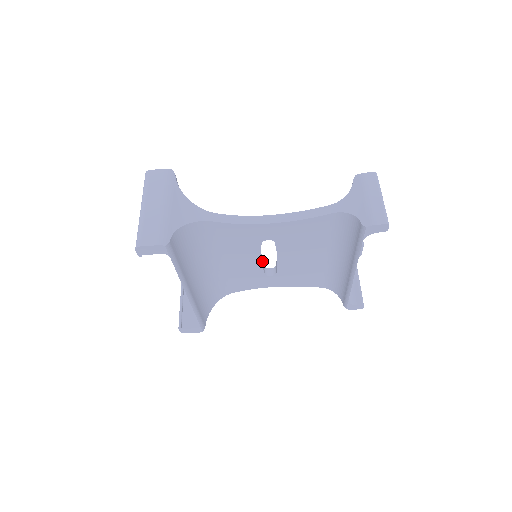
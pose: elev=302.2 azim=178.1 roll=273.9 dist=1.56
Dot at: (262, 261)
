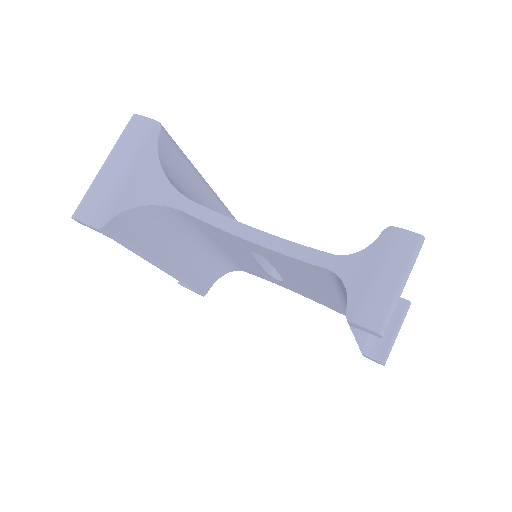
Dot at: (267, 262)
